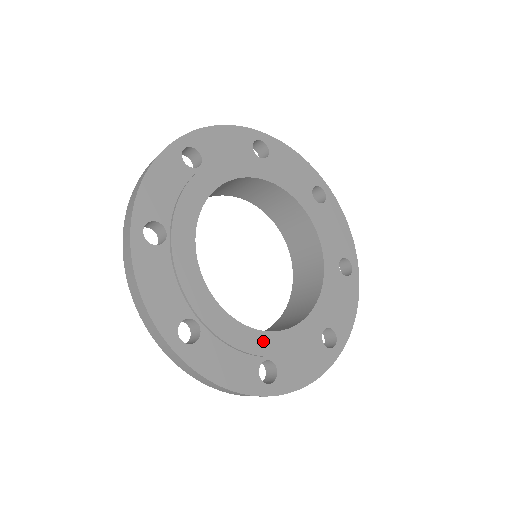
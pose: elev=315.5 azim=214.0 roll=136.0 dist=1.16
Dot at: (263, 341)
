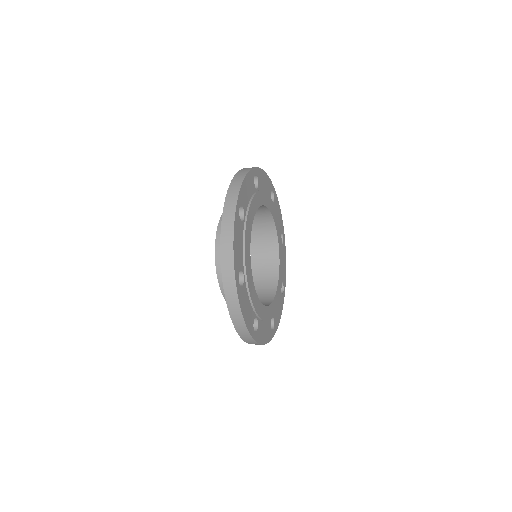
Dot at: (271, 309)
